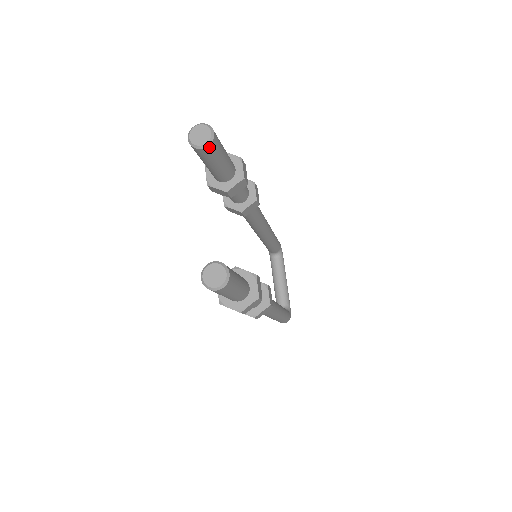
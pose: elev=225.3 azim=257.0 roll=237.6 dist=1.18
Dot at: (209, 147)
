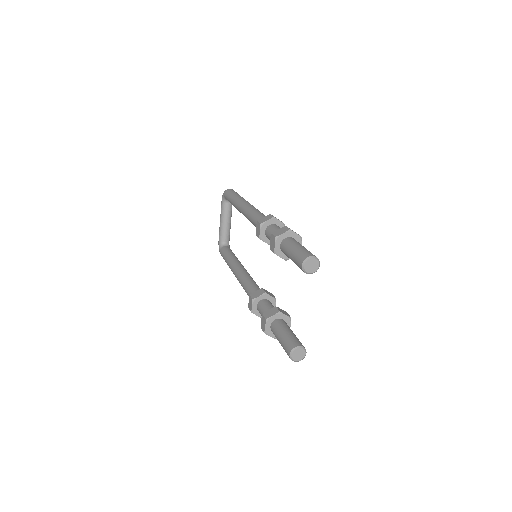
Dot at: (313, 272)
